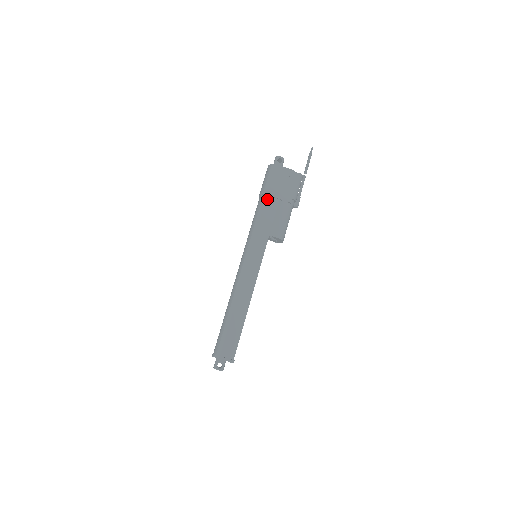
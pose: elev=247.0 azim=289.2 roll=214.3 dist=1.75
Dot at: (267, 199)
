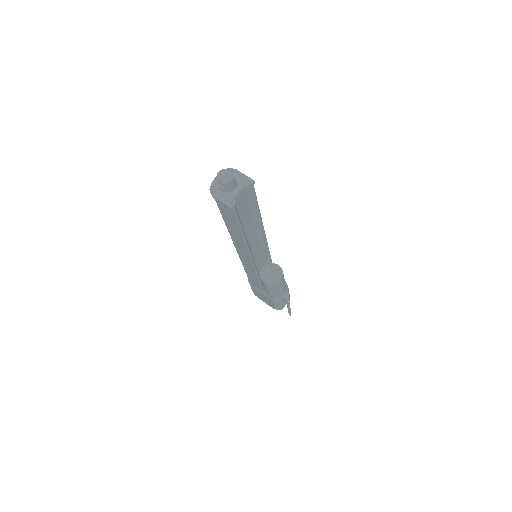
Dot at: occluded
